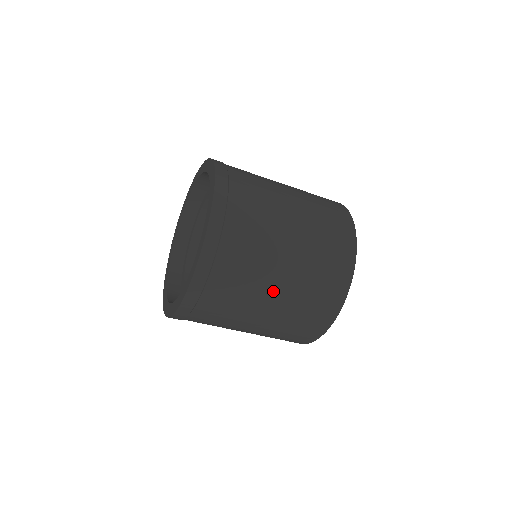
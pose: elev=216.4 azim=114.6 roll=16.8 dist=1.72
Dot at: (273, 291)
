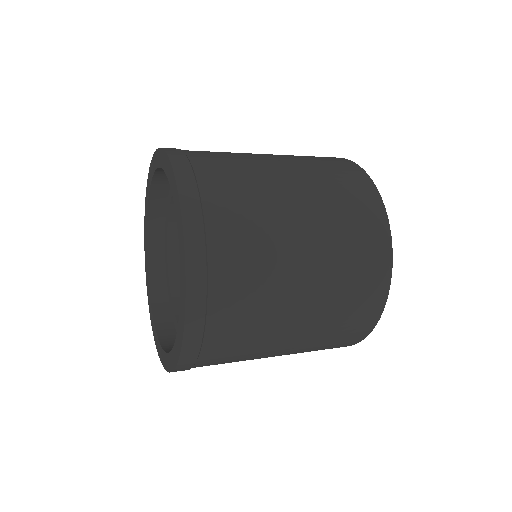
Dot at: occluded
